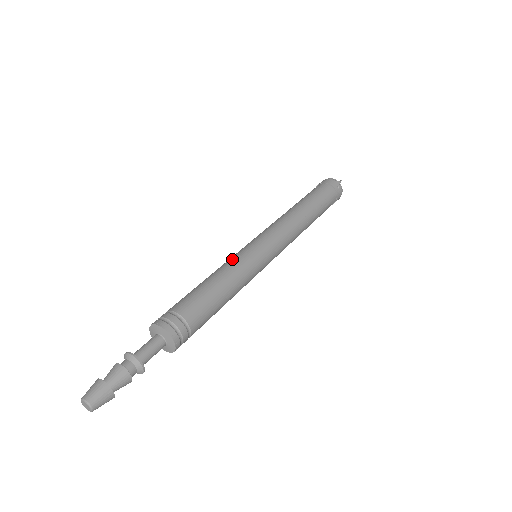
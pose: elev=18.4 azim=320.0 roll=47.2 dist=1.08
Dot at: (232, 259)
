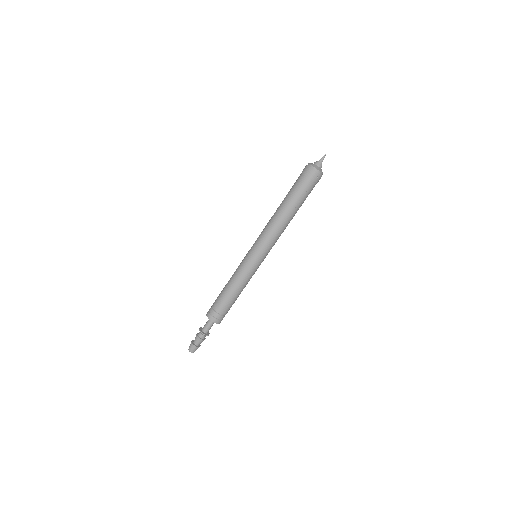
Dot at: (240, 270)
